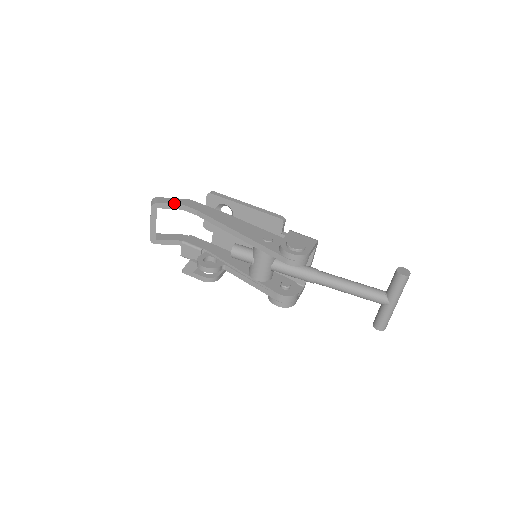
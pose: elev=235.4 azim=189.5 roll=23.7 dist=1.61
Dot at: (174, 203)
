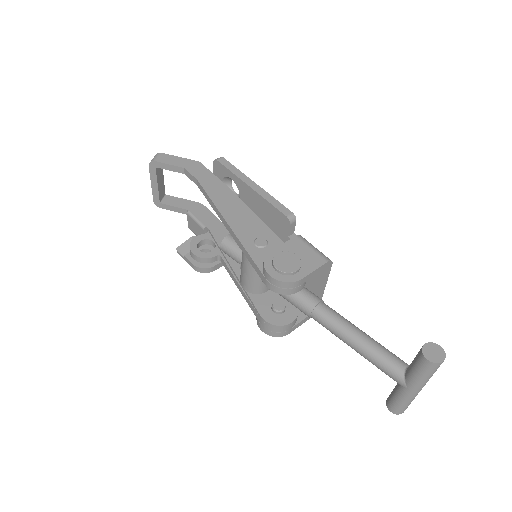
Dot at: (175, 164)
